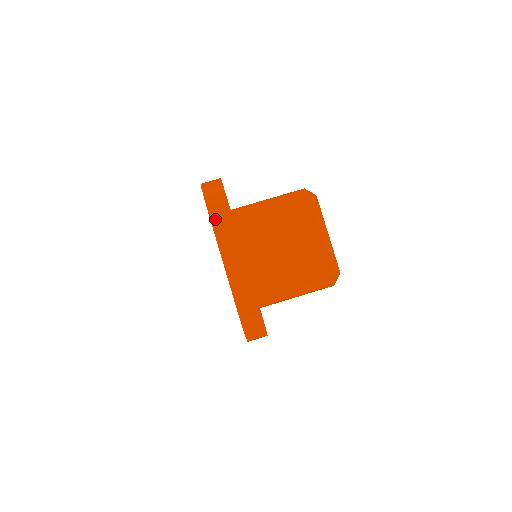
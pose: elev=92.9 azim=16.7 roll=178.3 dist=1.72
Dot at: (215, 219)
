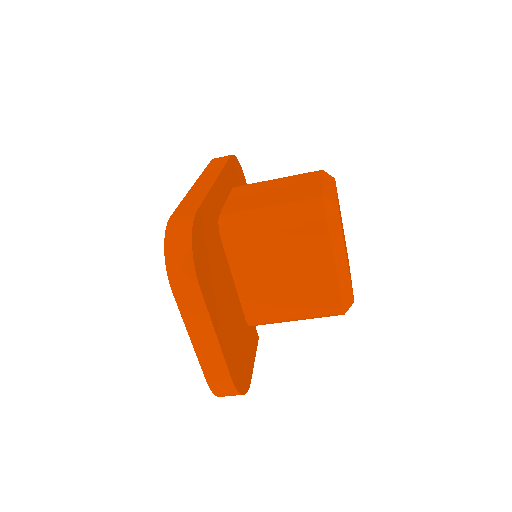
Dot at: (180, 295)
